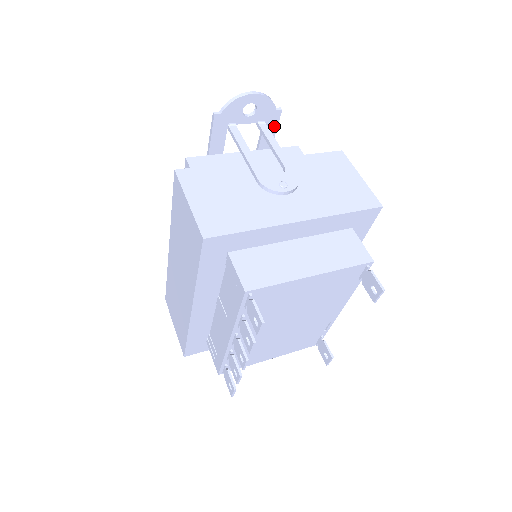
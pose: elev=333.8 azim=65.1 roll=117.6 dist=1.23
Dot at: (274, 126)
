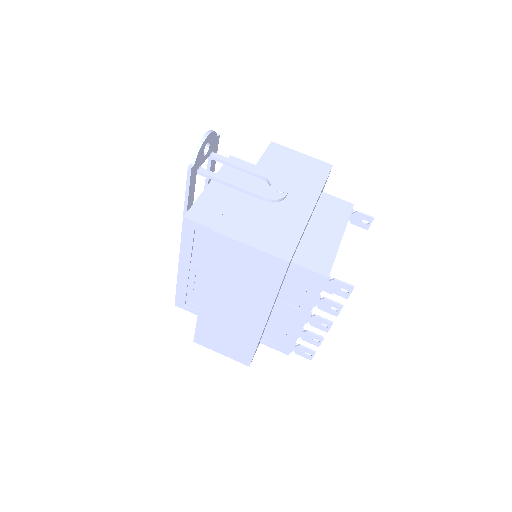
Dot at: (216, 151)
